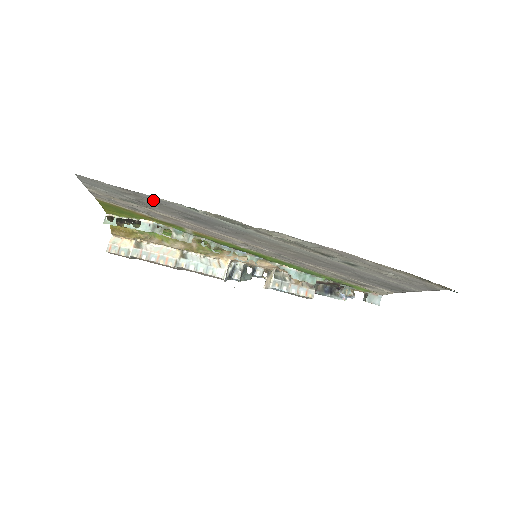
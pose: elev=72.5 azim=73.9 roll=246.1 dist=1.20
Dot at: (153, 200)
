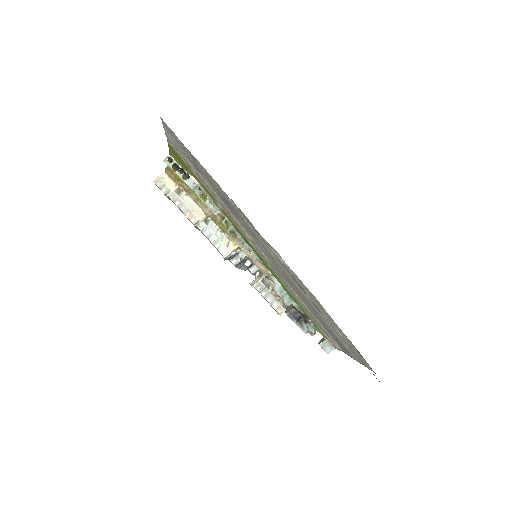
Dot at: (203, 170)
